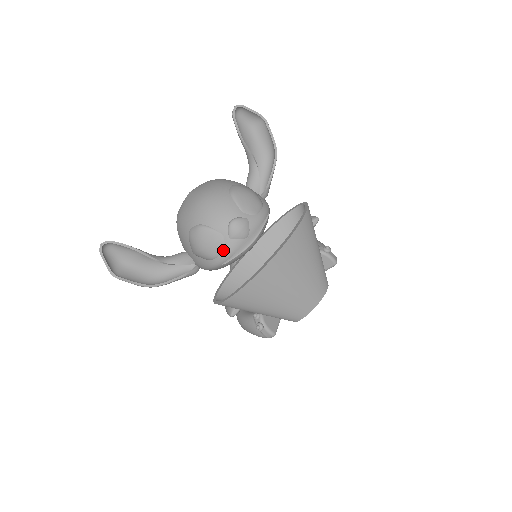
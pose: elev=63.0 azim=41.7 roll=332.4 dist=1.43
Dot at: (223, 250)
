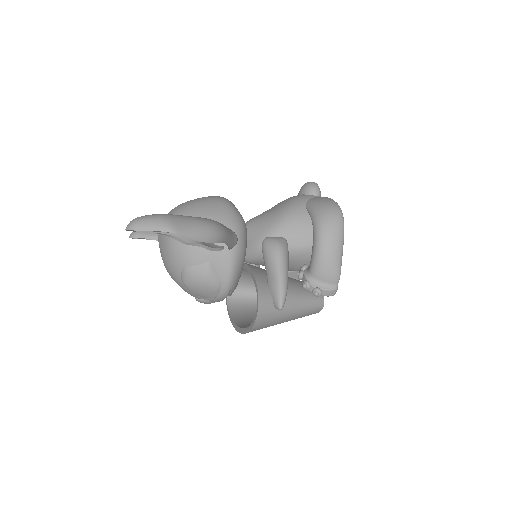
Dot at: occluded
